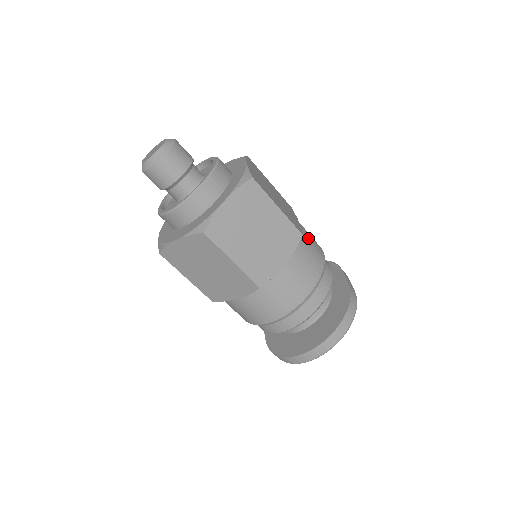
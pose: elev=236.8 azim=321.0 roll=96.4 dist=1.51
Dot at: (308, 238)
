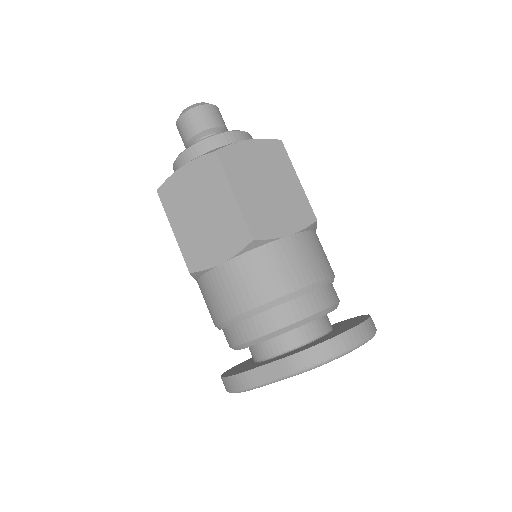
Dot at: occluded
